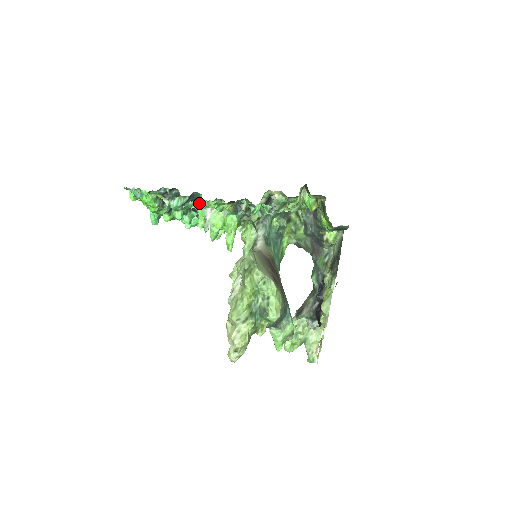
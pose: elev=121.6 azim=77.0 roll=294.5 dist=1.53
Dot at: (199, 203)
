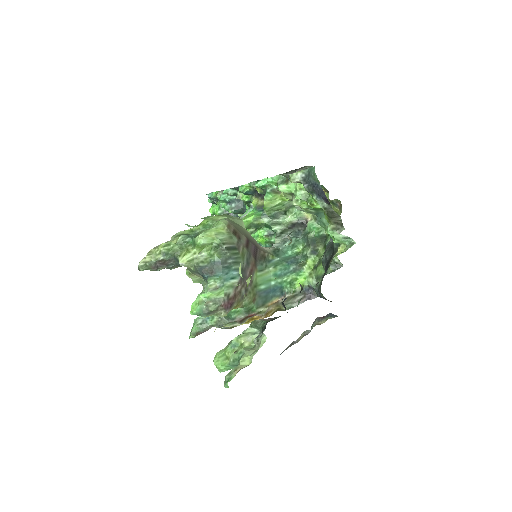
Dot at: occluded
